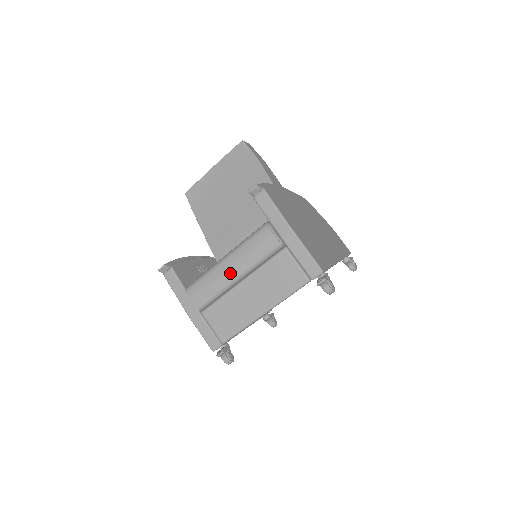
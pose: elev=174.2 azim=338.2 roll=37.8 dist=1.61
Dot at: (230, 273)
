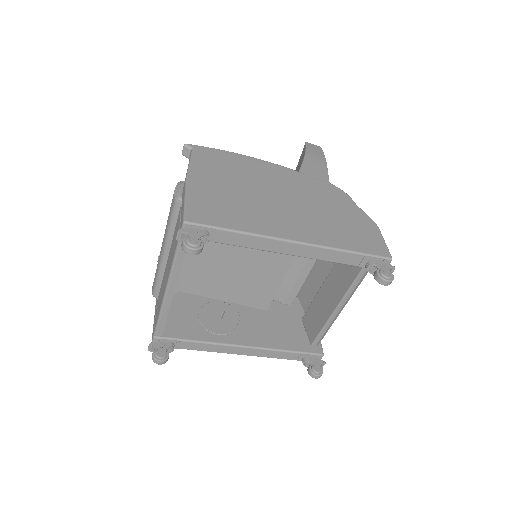
Dot at: (162, 247)
